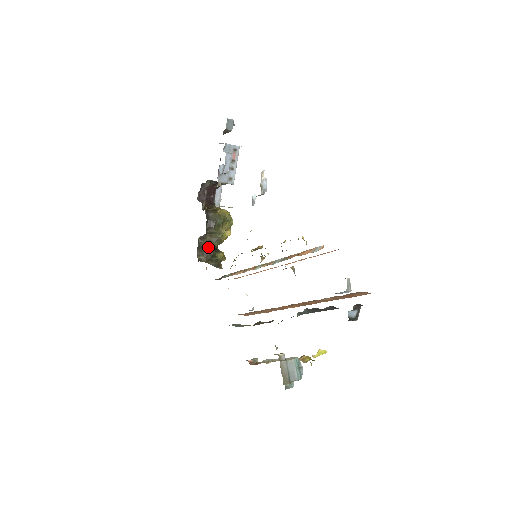
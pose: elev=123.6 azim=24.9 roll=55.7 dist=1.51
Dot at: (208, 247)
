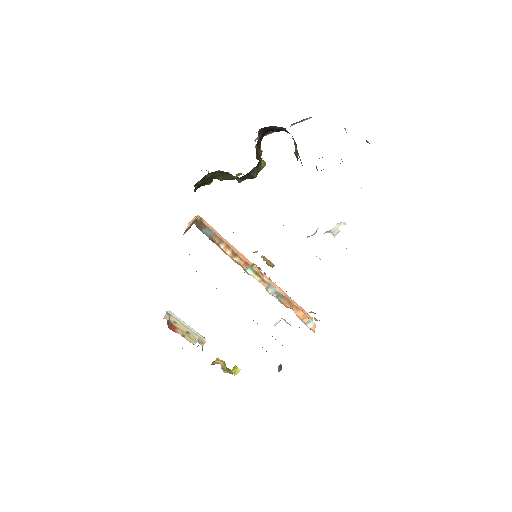
Dot at: (213, 176)
